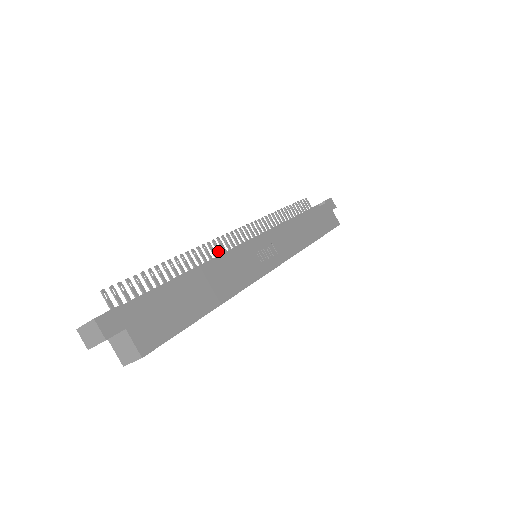
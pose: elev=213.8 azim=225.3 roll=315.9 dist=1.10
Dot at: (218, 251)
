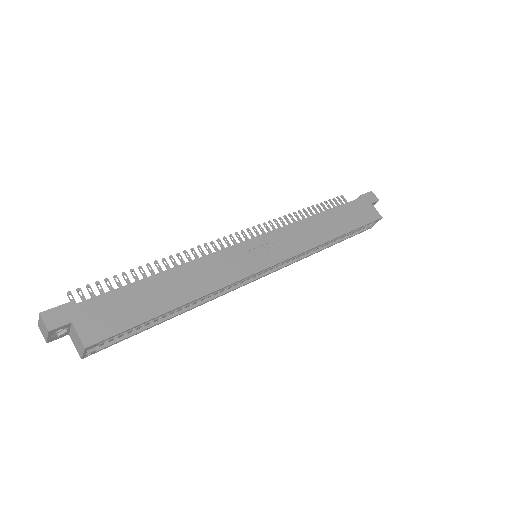
Dot at: occluded
